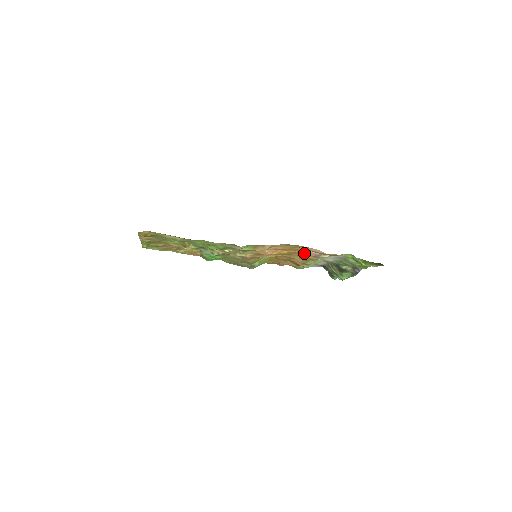
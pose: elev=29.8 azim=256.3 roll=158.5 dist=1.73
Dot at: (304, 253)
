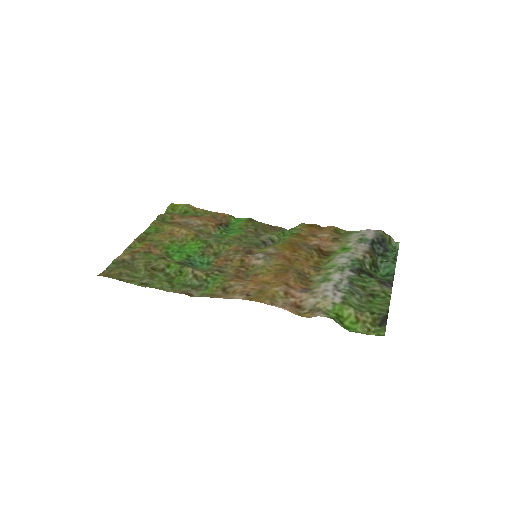
Dot at: (290, 284)
